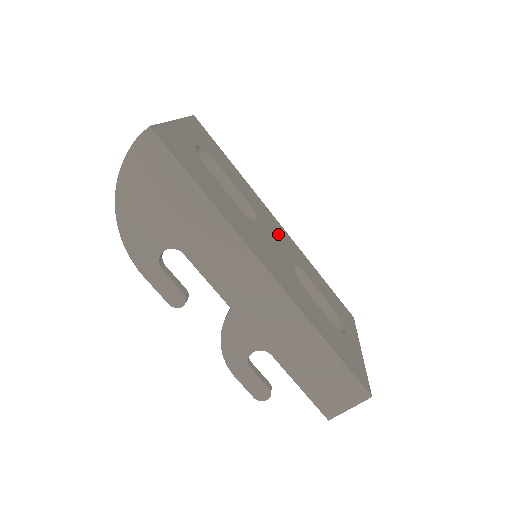
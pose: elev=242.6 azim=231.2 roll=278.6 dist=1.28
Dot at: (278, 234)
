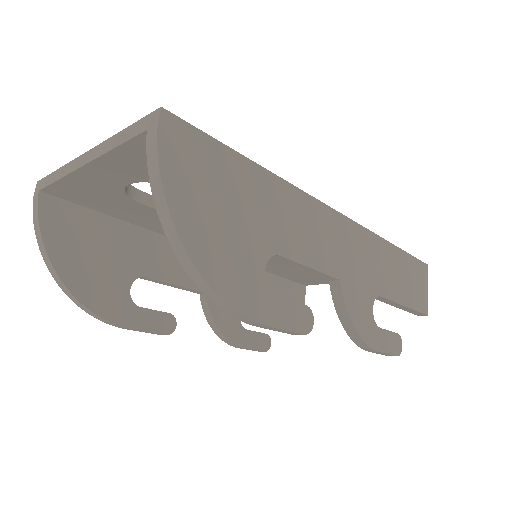
Dot at: occluded
